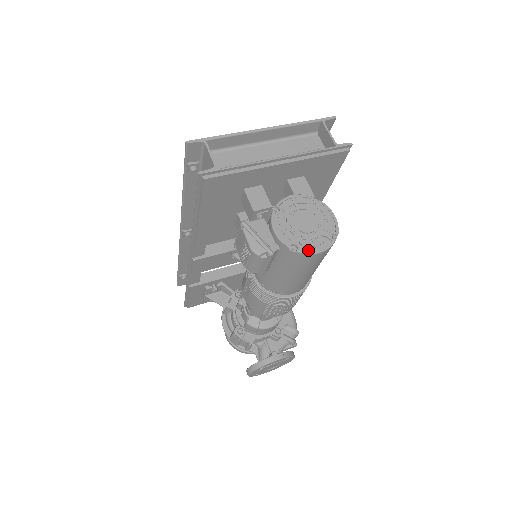
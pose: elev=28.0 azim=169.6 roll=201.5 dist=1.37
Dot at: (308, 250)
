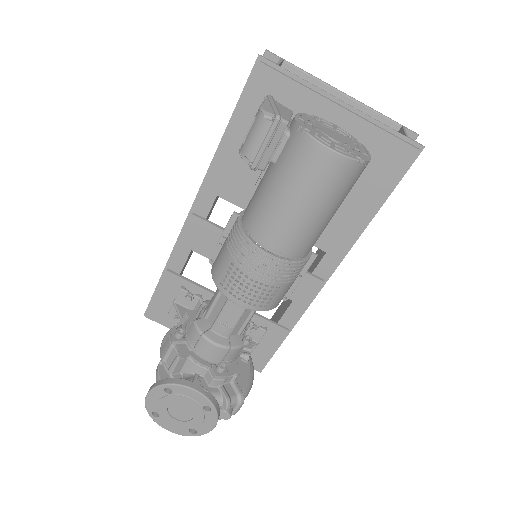
Dot at: (321, 142)
